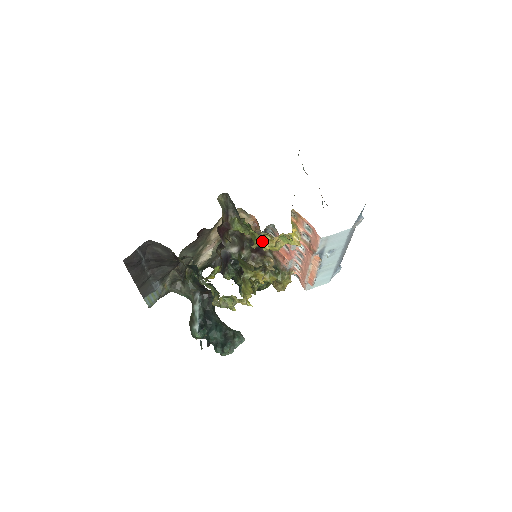
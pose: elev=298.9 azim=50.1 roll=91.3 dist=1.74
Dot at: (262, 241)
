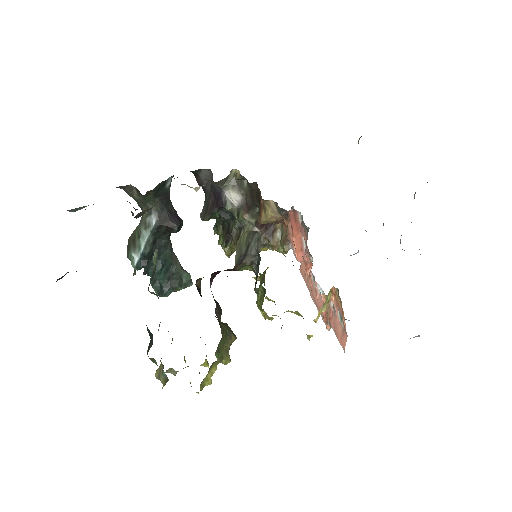
Dot at: (268, 317)
